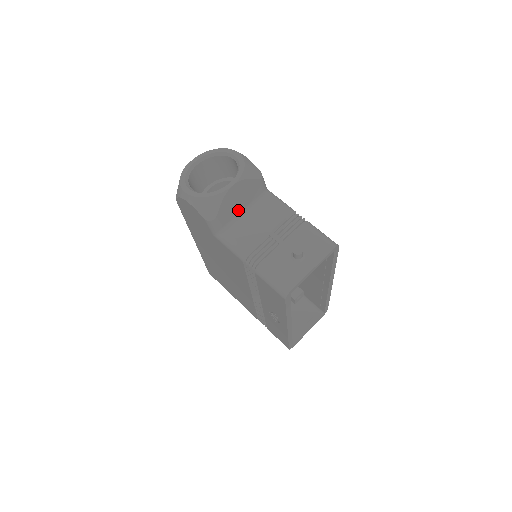
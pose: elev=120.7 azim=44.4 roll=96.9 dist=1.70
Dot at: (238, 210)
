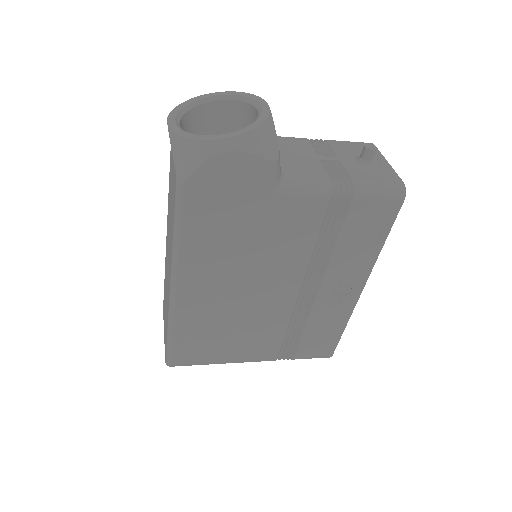
Dot at: occluded
